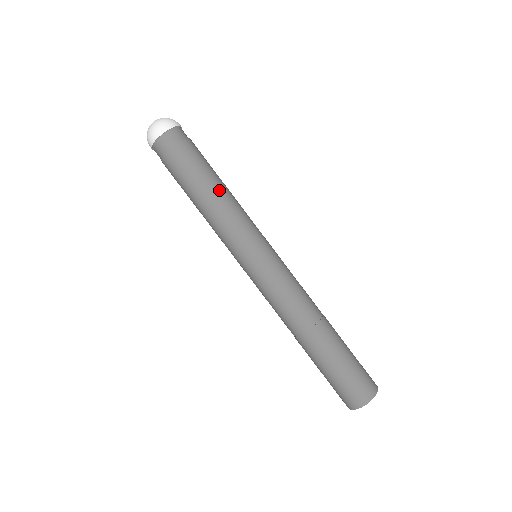
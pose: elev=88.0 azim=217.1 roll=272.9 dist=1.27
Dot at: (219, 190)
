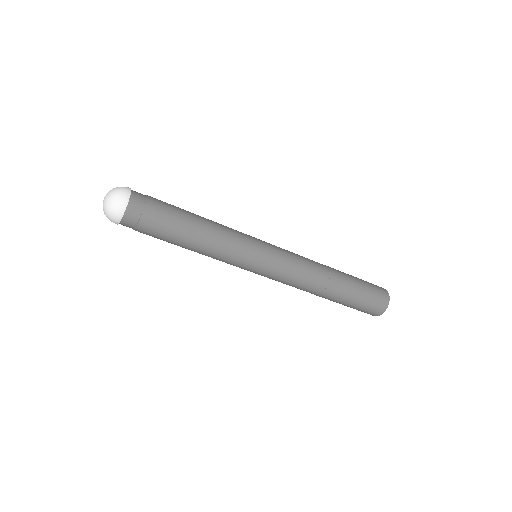
Dot at: (196, 243)
